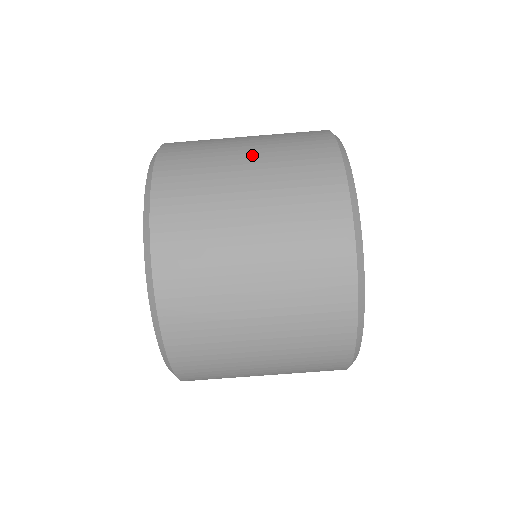
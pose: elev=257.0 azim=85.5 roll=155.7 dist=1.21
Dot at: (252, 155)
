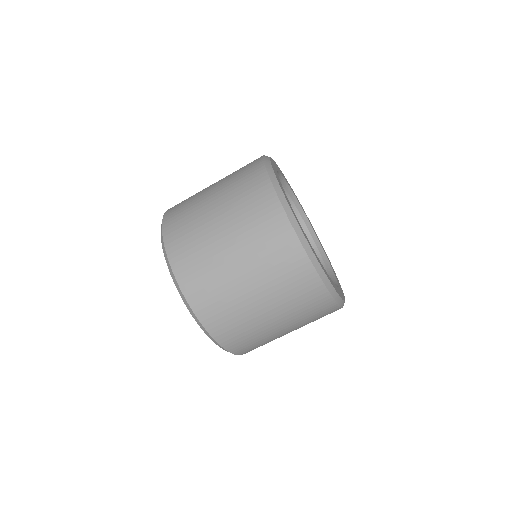
Dot at: occluded
